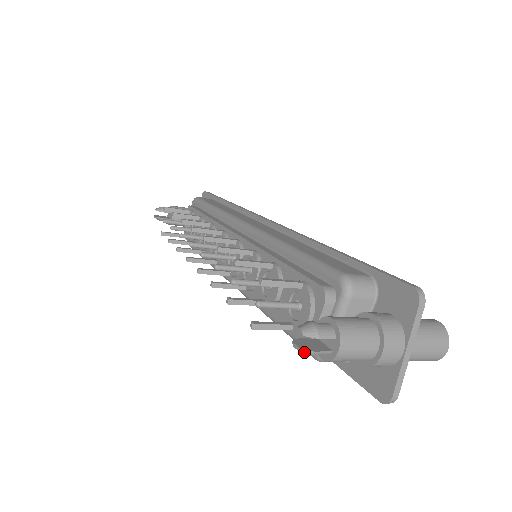
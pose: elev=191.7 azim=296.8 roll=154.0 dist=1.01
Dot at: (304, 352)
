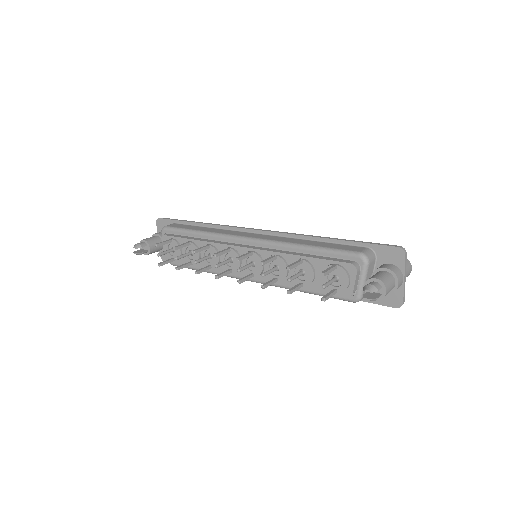
Dot at: (373, 300)
